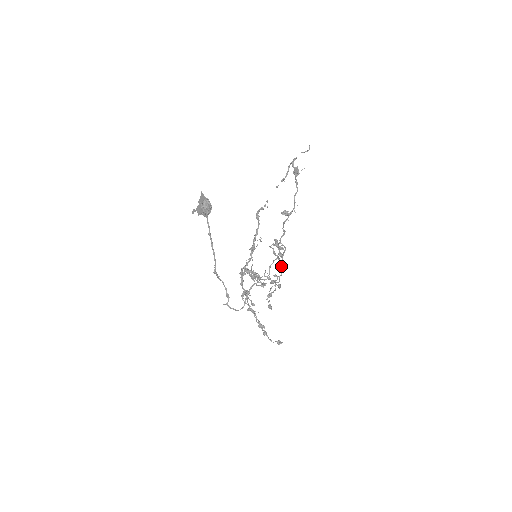
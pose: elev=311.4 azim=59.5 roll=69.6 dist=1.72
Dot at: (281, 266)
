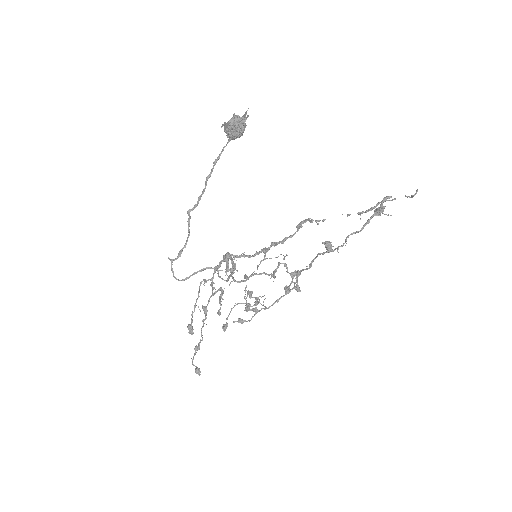
Dot at: (276, 300)
